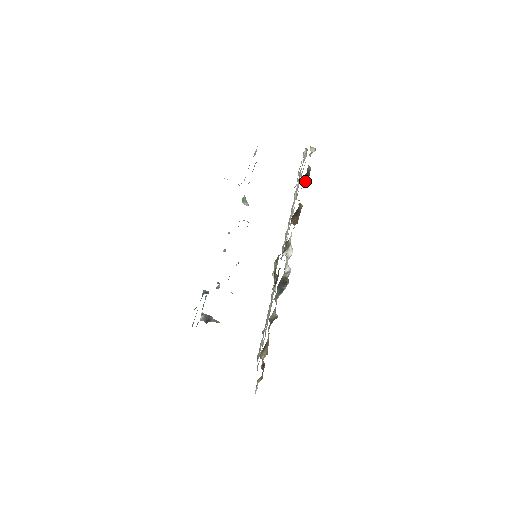
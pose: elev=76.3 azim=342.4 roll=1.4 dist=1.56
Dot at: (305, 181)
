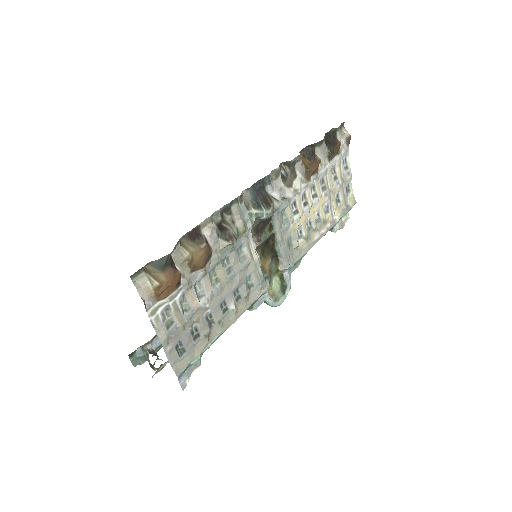
Dot at: (330, 144)
